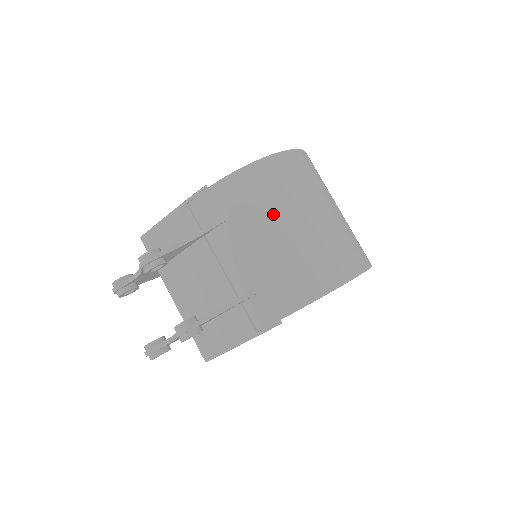
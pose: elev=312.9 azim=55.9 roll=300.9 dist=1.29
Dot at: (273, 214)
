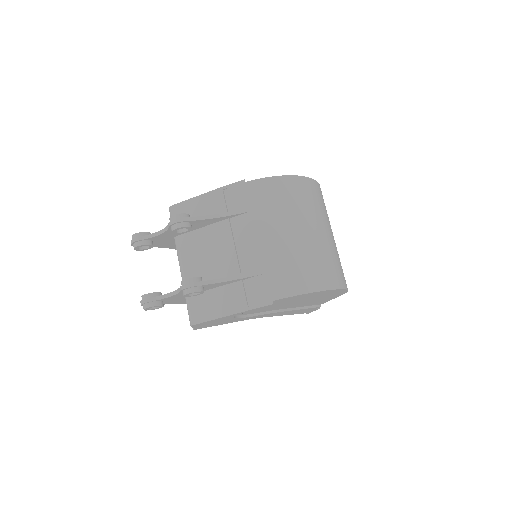
Dot at: (291, 218)
